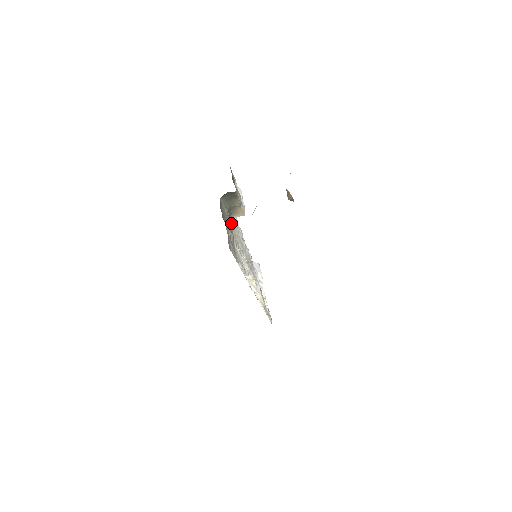
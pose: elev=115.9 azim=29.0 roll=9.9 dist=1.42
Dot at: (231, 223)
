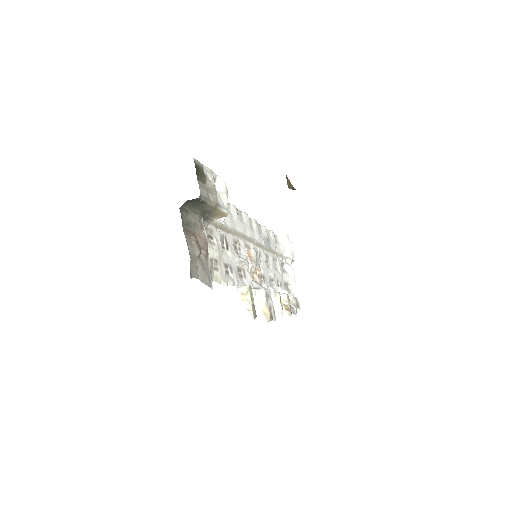
Dot at: (214, 224)
